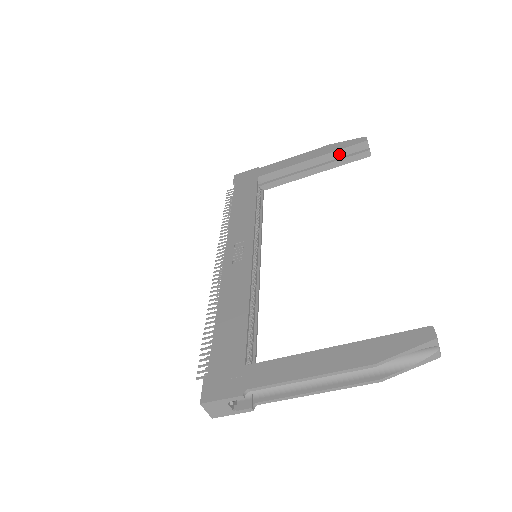
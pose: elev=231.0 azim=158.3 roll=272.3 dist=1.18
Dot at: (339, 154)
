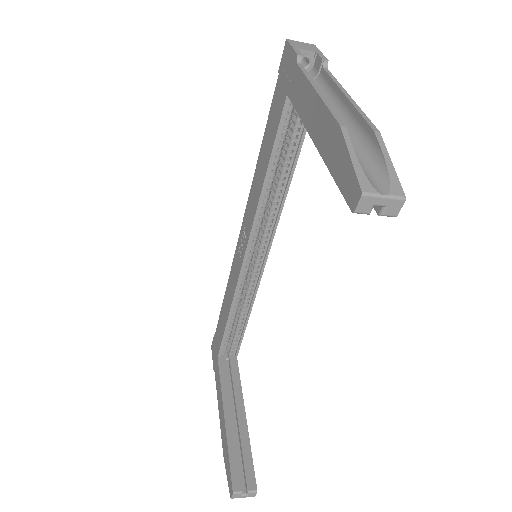
Dot at: occluded
